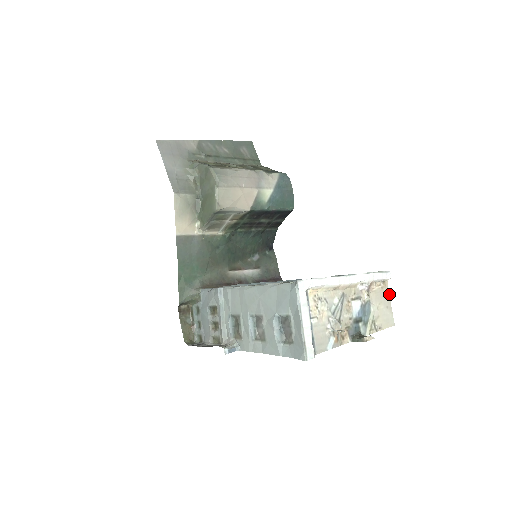
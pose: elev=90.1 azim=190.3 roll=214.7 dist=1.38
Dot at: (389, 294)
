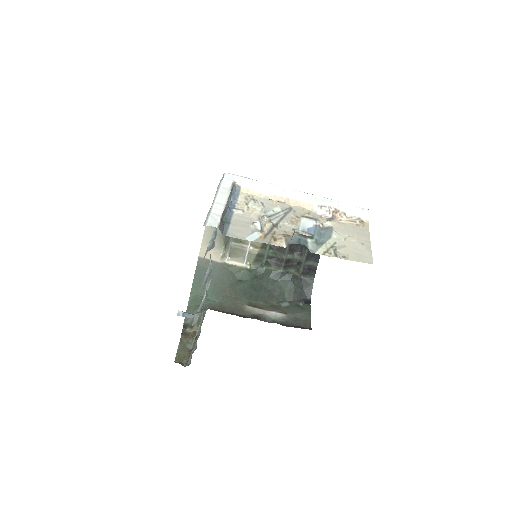
Dot at: (369, 234)
